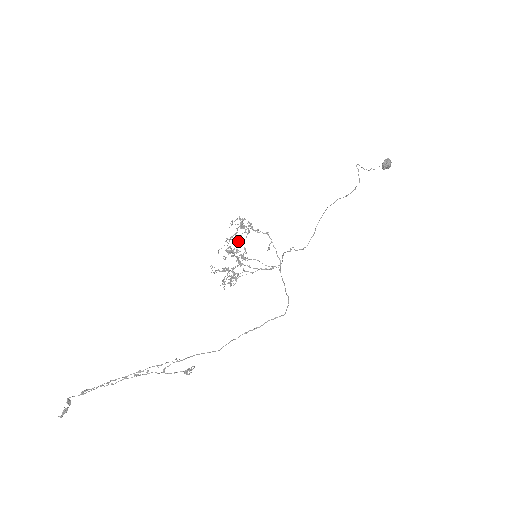
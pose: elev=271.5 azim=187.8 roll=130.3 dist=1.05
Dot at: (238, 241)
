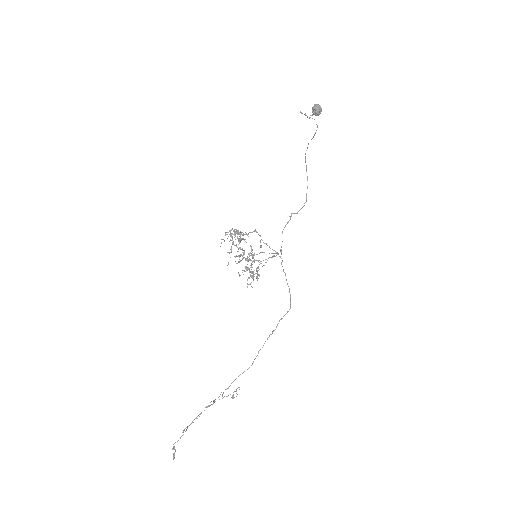
Dot at: occluded
